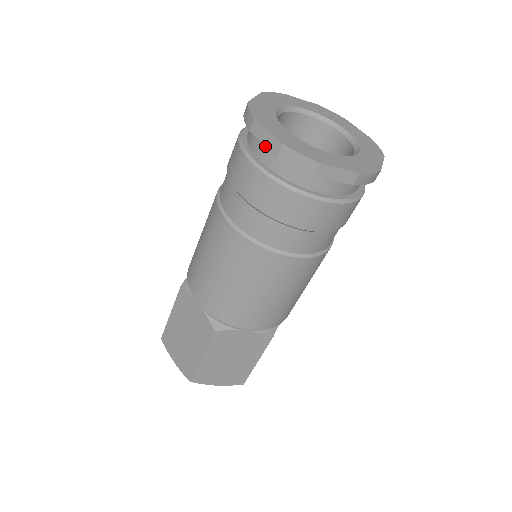
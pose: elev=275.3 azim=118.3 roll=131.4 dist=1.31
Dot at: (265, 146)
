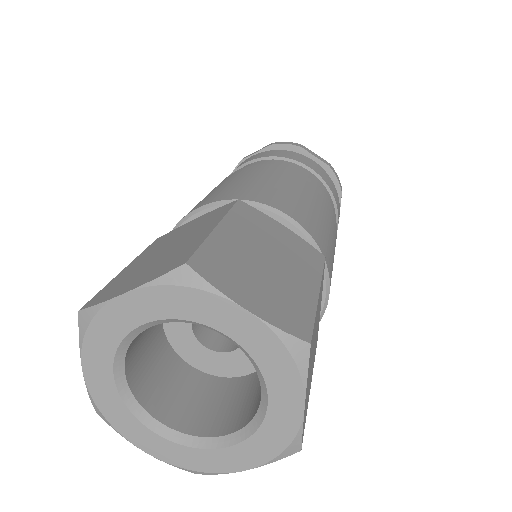
Dot at: occluded
